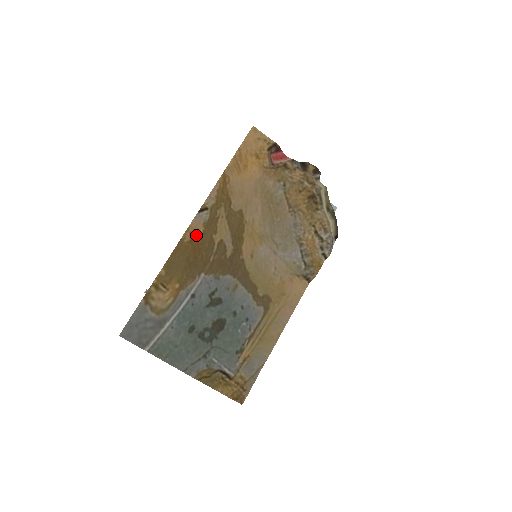
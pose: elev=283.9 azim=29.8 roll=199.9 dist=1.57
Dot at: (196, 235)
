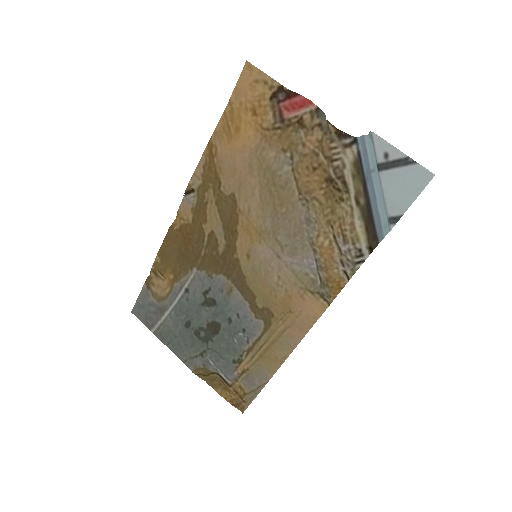
Dot at: (185, 222)
